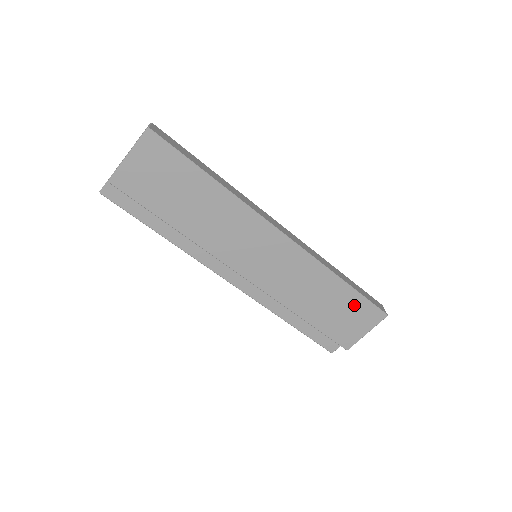
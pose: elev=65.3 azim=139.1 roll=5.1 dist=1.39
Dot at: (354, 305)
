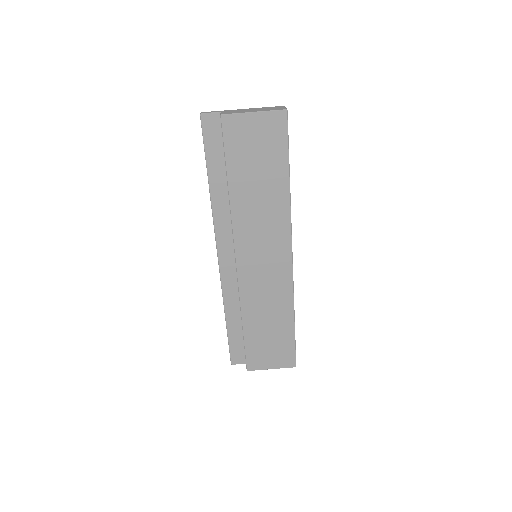
Dot at: (284, 343)
